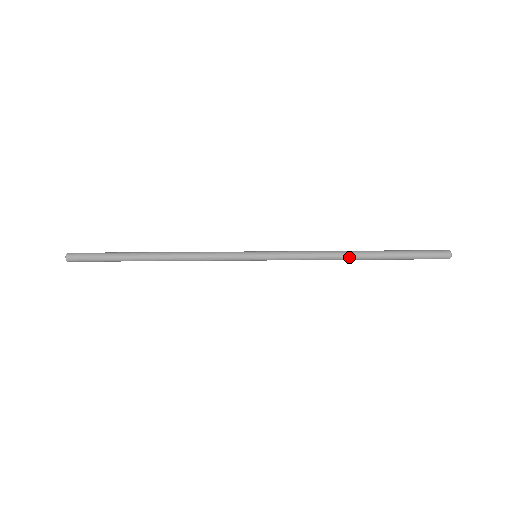
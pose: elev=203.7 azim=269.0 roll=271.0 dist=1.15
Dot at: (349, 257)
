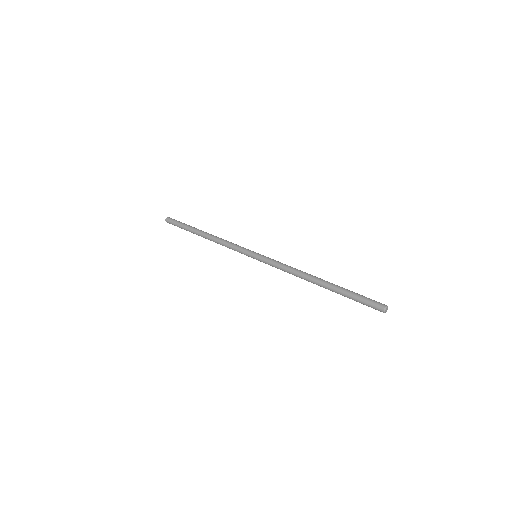
Dot at: (310, 280)
